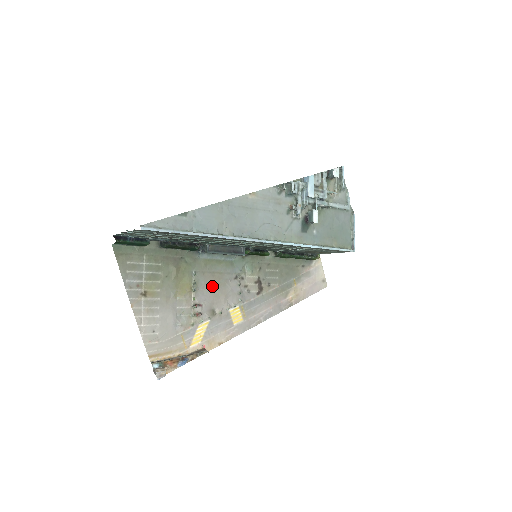
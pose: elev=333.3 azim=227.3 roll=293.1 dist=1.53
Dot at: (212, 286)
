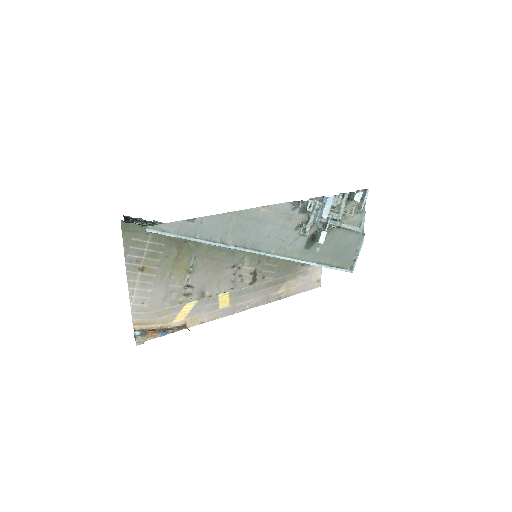
Dot at: (208, 271)
